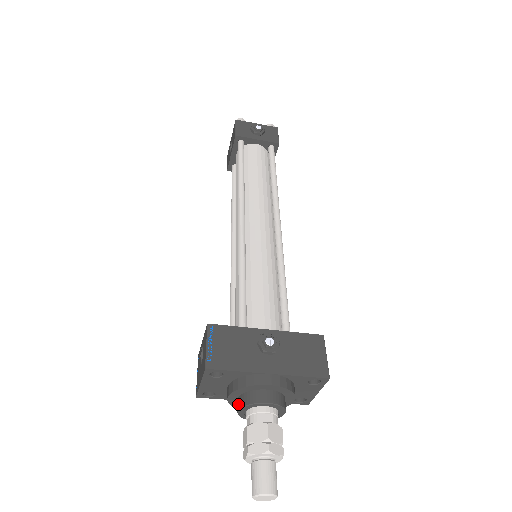
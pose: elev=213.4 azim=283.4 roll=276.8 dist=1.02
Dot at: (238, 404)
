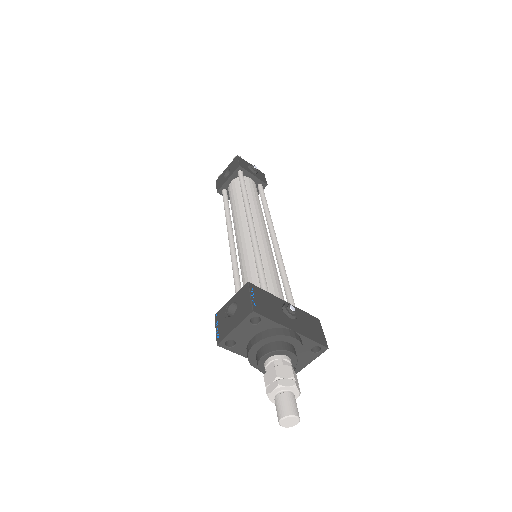
Dot at: (263, 351)
